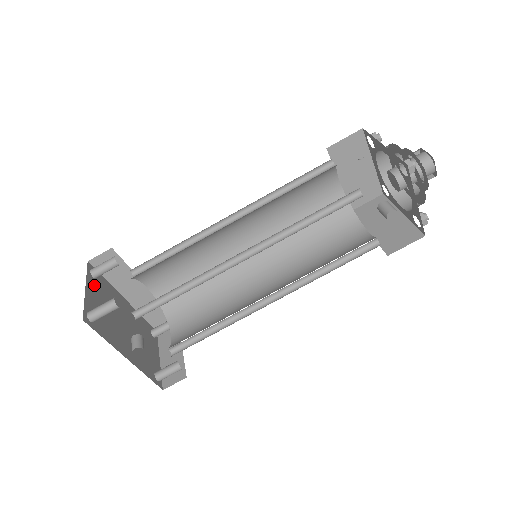
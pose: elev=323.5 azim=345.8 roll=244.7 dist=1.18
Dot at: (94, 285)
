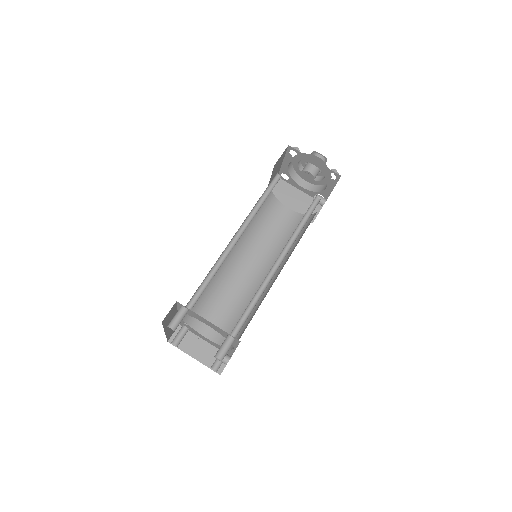
Dot at: occluded
